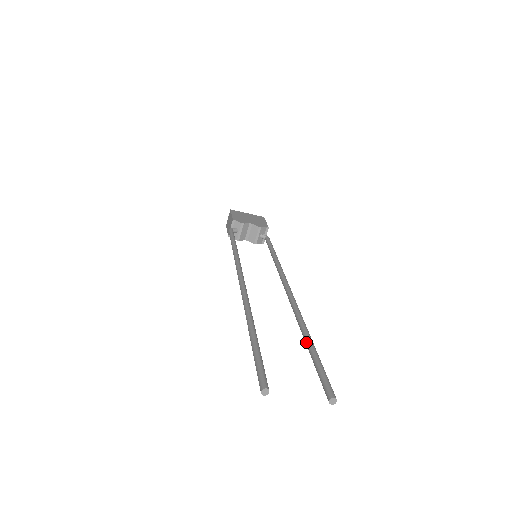
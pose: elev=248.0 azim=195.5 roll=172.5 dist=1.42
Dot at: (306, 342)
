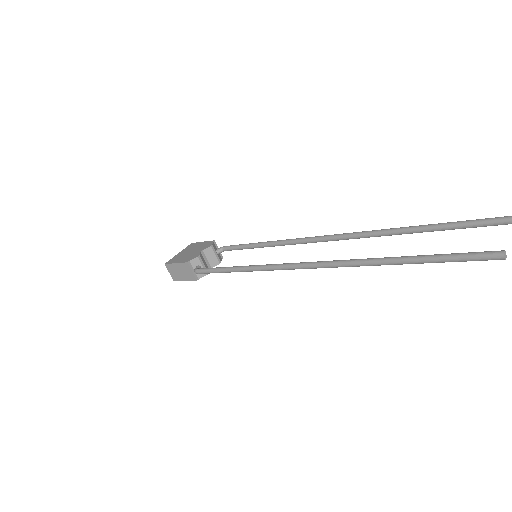
Dot at: (421, 230)
